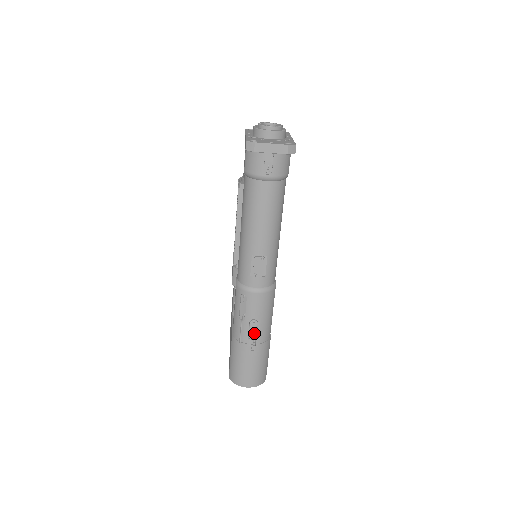
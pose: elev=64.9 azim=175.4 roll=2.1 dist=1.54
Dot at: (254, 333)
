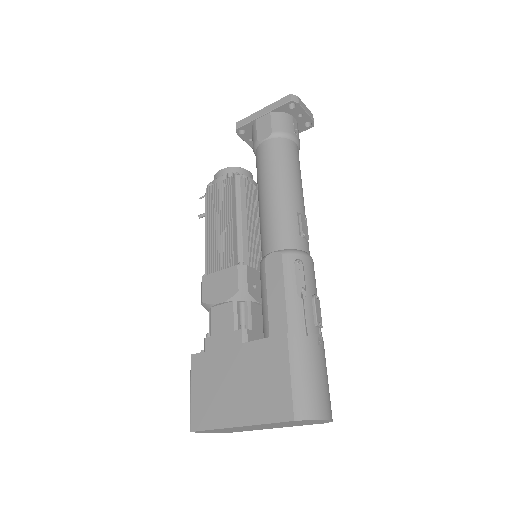
Dot at: (319, 315)
